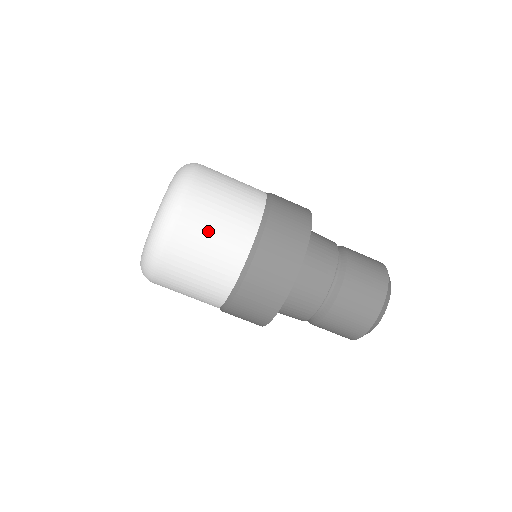
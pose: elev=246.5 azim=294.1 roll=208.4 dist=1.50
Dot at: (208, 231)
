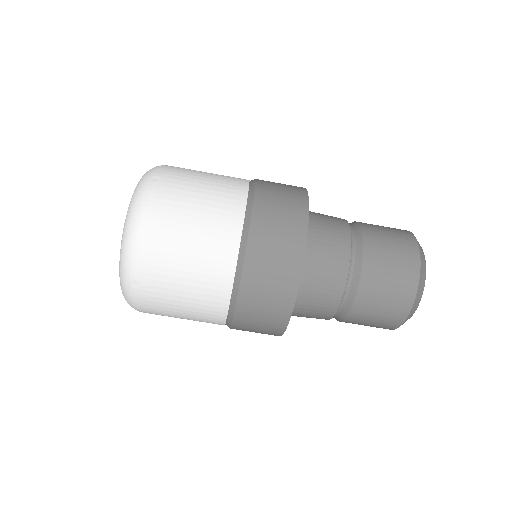
Dot at: (176, 298)
